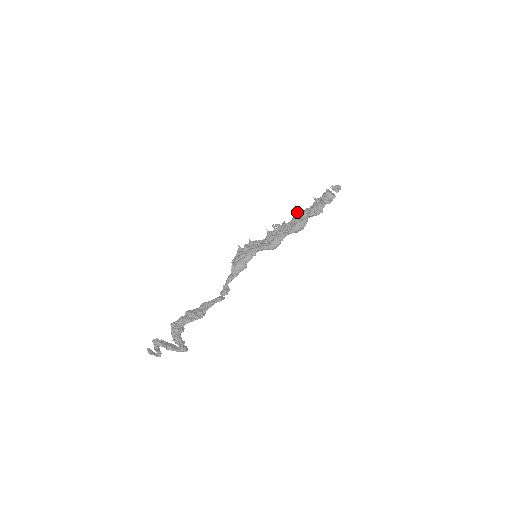
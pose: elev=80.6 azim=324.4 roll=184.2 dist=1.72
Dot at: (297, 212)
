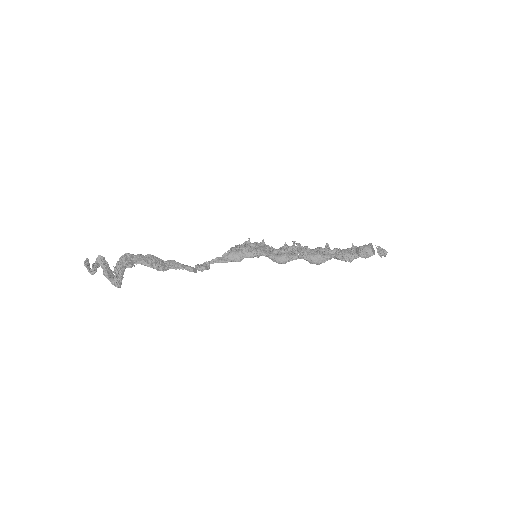
Dot at: (326, 245)
